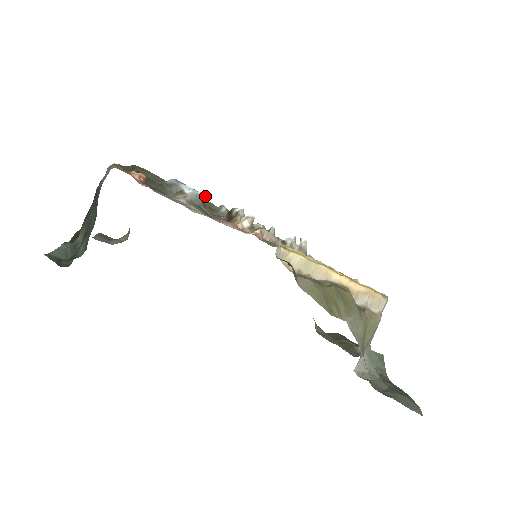
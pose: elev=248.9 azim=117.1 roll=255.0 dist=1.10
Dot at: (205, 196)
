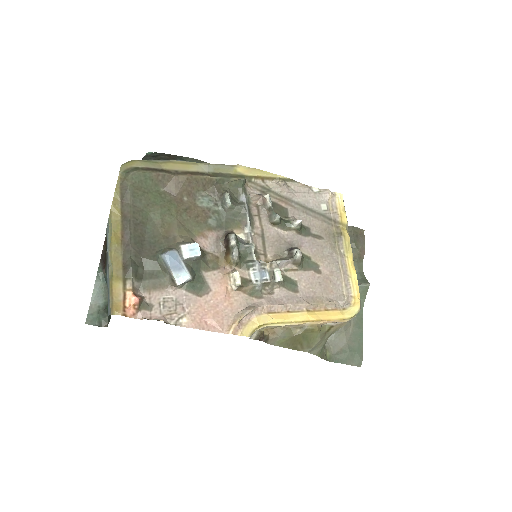
Dot at: (198, 257)
